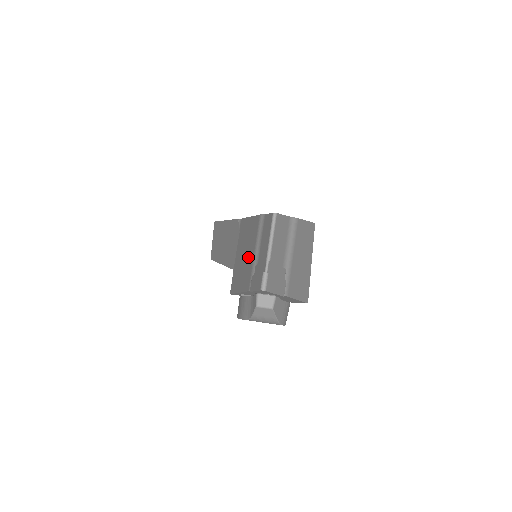
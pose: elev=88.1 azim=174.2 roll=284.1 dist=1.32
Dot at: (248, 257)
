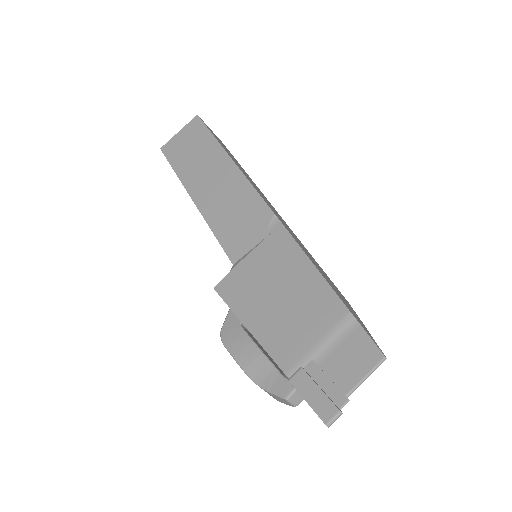
Dot at: (295, 322)
